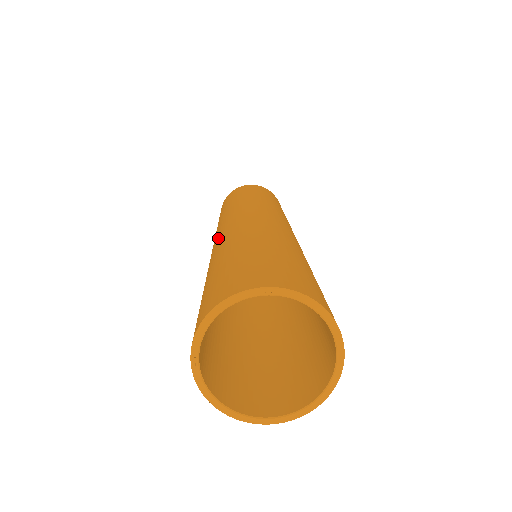
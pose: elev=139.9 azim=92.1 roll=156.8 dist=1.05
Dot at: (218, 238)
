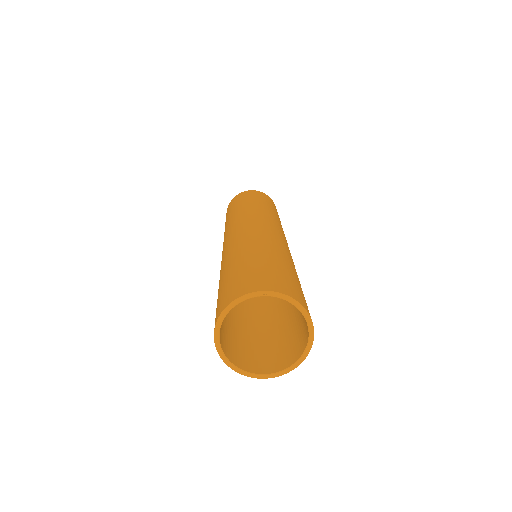
Dot at: (227, 244)
